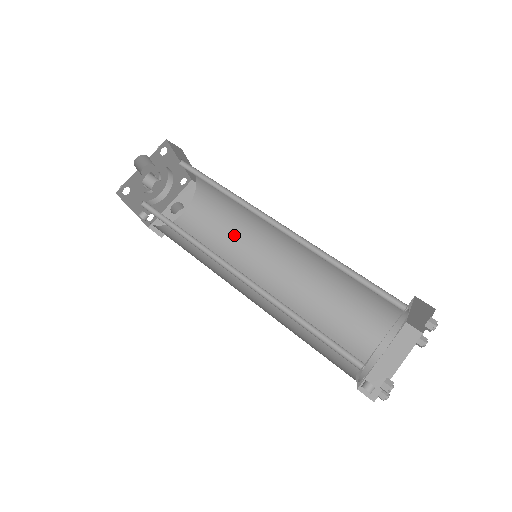
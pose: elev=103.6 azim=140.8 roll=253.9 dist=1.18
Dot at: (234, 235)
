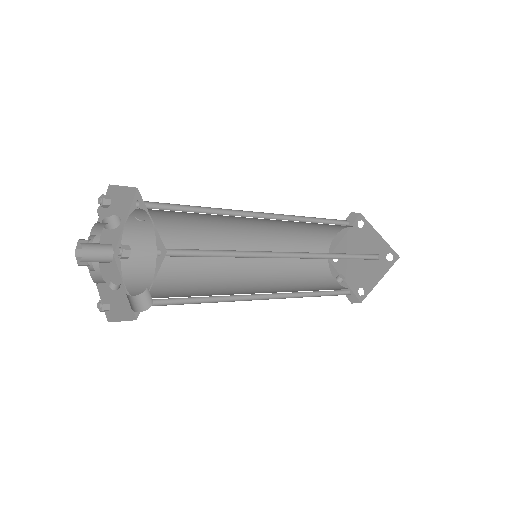
Dot at: (202, 221)
